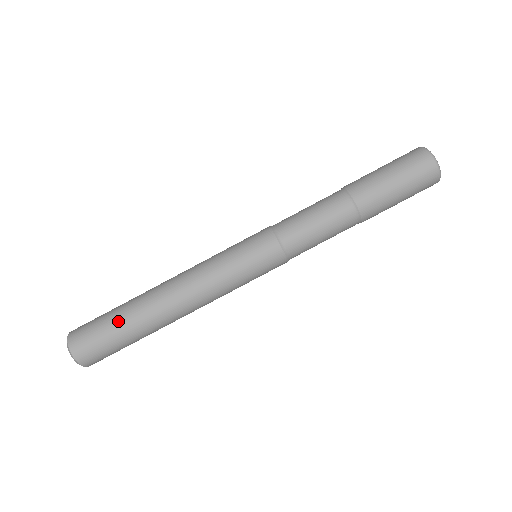
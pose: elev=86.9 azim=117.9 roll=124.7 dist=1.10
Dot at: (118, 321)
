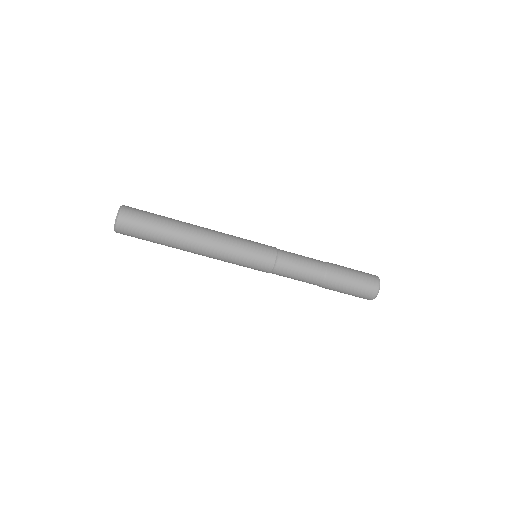
Dot at: (159, 224)
